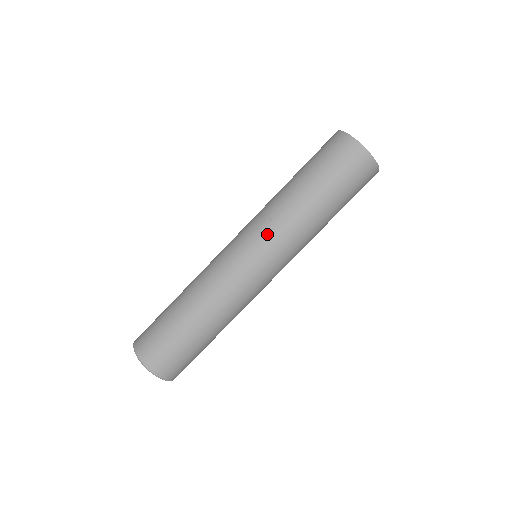
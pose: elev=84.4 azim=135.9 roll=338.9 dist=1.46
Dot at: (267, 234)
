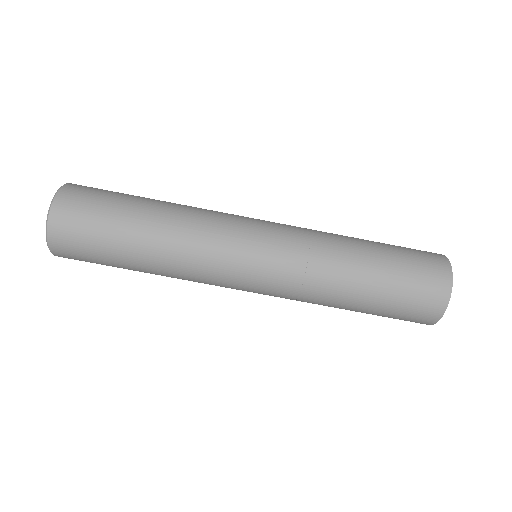
Dot at: (294, 241)
